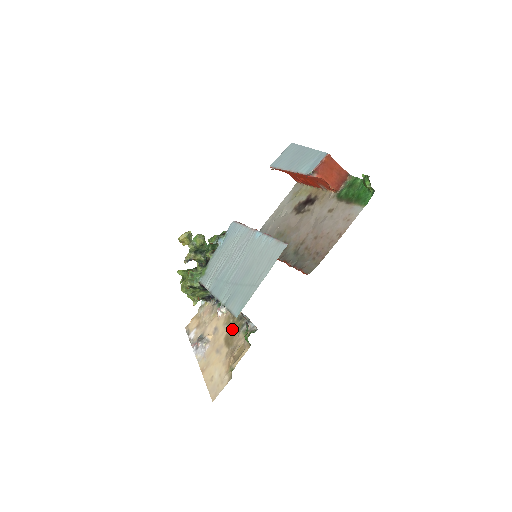
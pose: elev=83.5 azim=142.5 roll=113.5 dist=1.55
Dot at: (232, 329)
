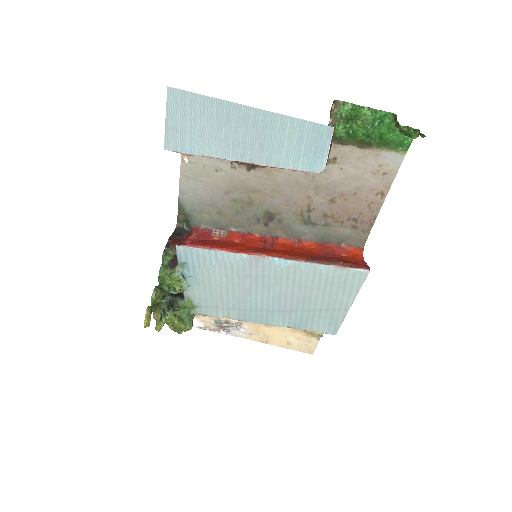
Dot at: occluded
